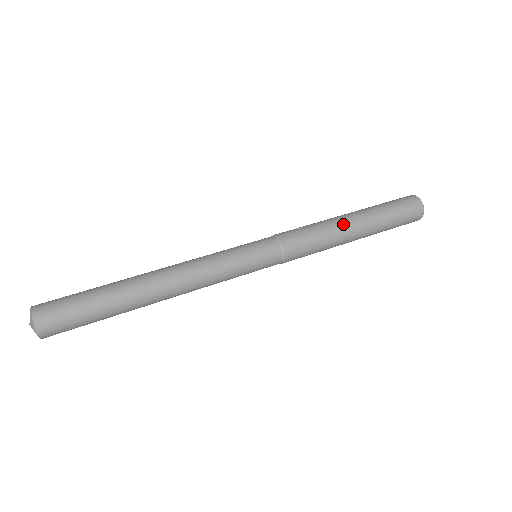
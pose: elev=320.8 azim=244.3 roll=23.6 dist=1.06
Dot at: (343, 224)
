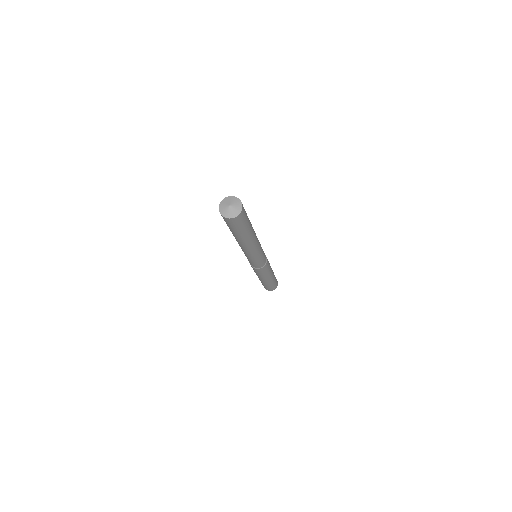
Dot at: occluded
